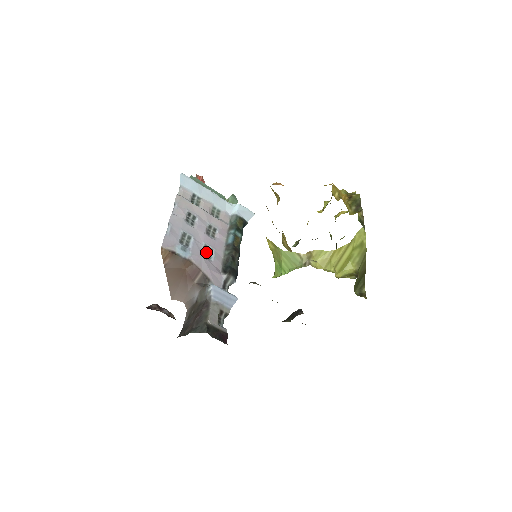
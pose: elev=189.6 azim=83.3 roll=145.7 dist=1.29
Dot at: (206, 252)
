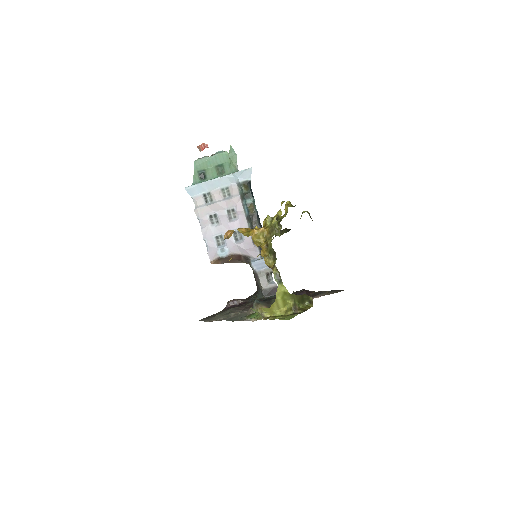
Dot at: (237, 236)
